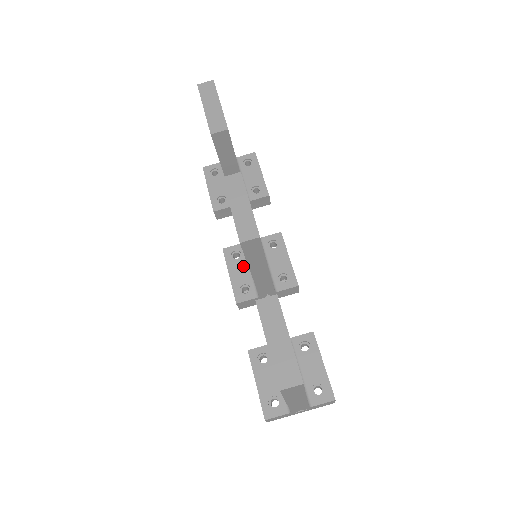
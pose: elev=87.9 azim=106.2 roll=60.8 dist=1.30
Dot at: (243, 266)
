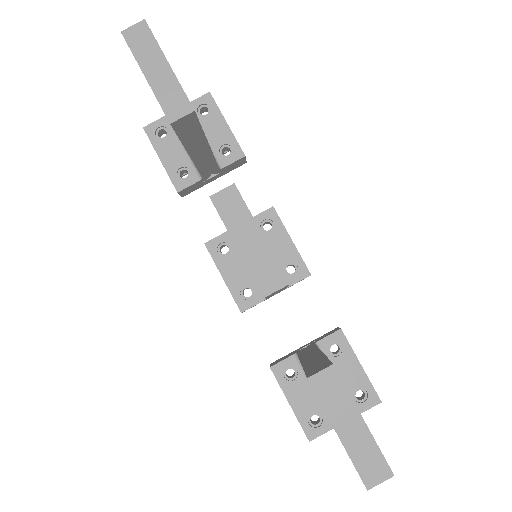
Dot at: (237, 262)
